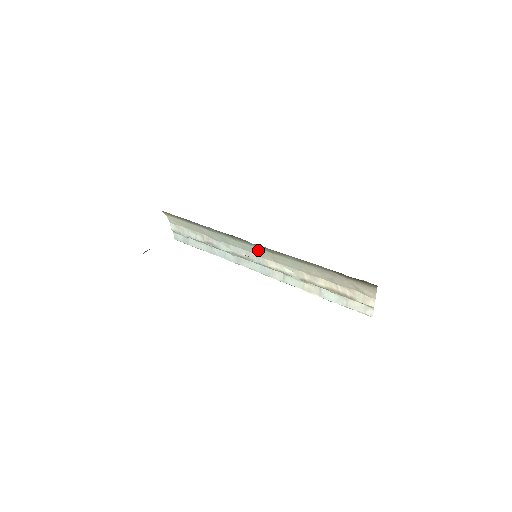
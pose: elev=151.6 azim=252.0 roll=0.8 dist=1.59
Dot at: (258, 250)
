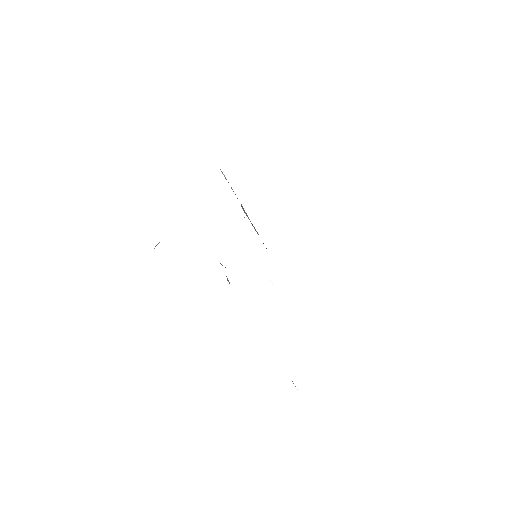
Dot at: occluded
